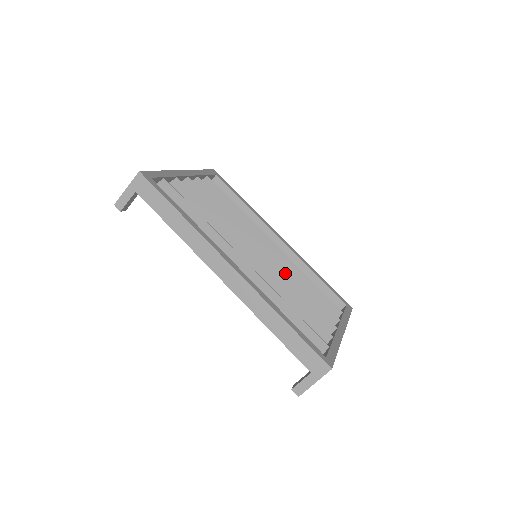
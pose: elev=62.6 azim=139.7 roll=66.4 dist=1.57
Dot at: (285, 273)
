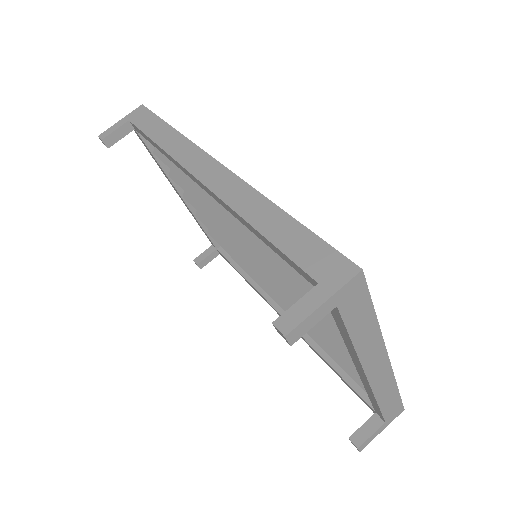
Dot at: occluded
